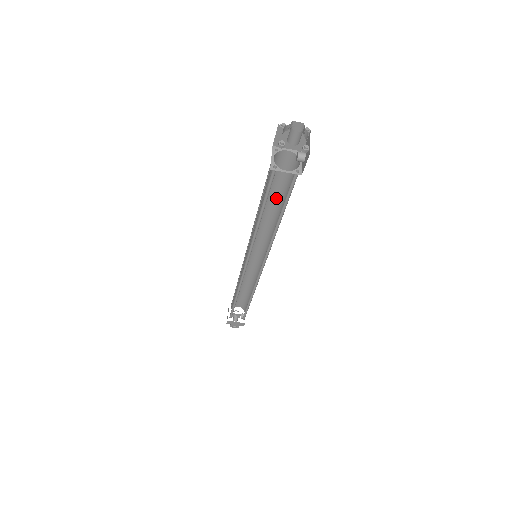
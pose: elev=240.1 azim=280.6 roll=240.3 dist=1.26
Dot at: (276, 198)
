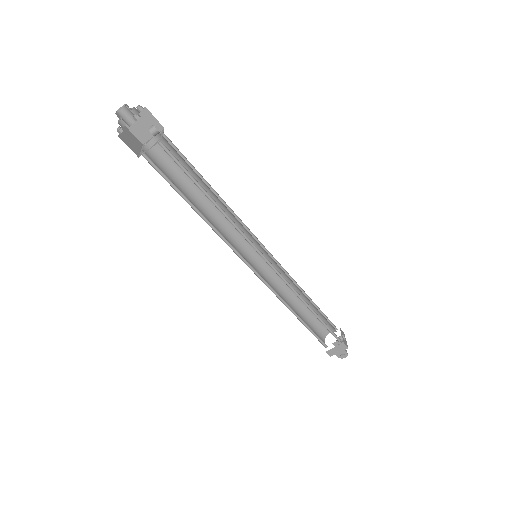
Dot at: occluded
